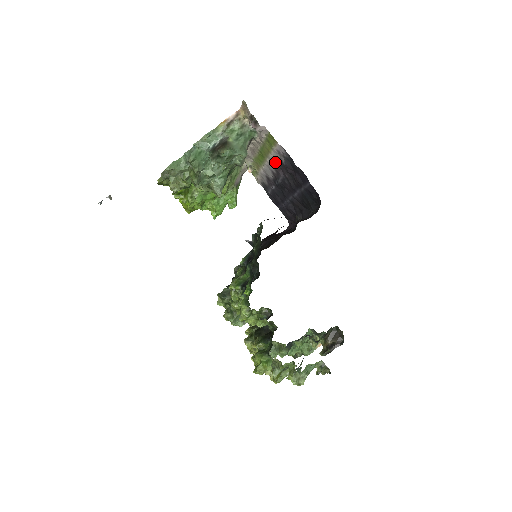
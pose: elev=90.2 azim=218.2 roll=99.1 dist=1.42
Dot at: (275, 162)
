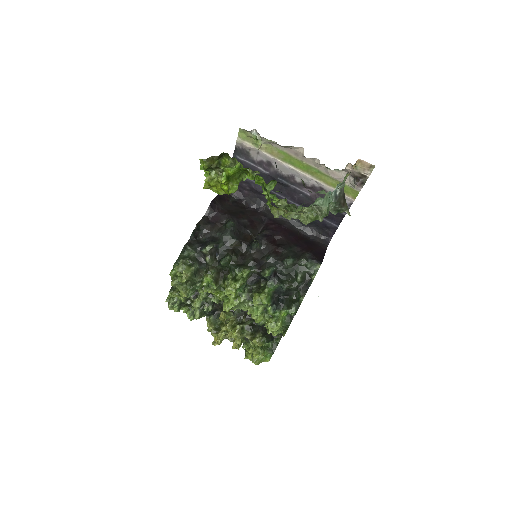
Dot at: (315, 185)
